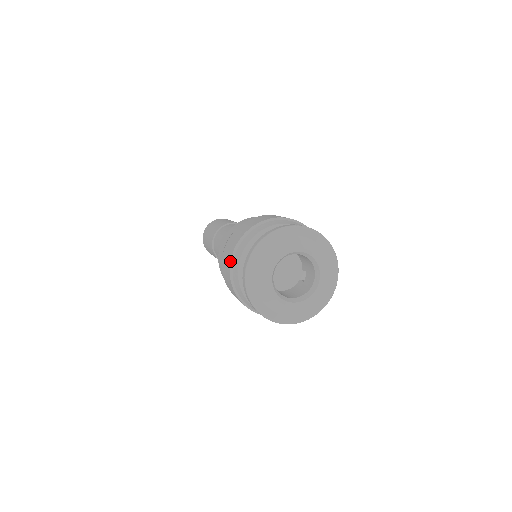
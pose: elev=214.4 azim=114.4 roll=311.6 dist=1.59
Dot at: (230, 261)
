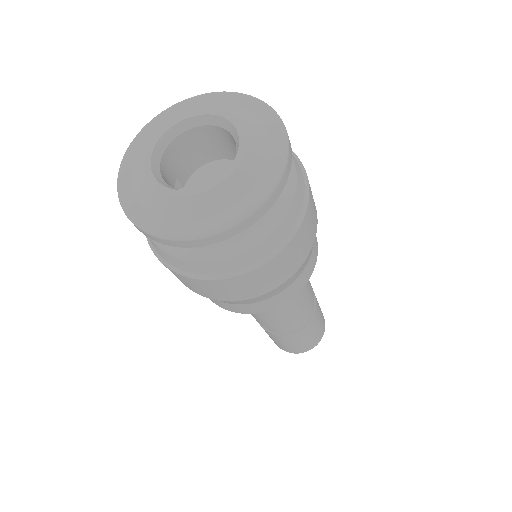
Dot at: occluded
